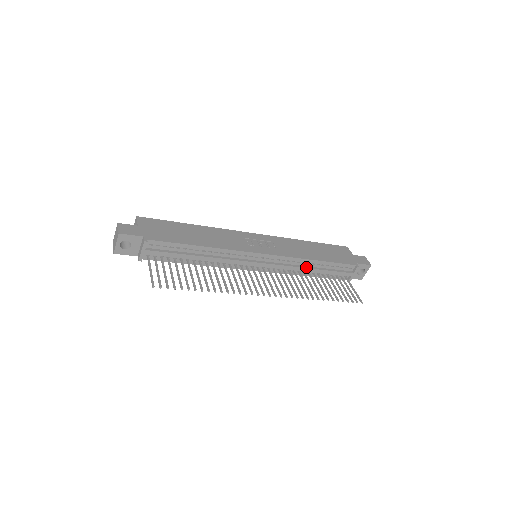
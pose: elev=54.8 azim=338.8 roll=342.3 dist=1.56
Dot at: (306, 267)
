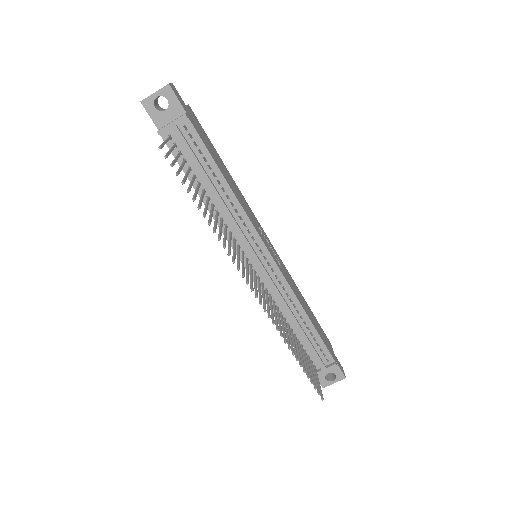
Dot at: (293, 313)
